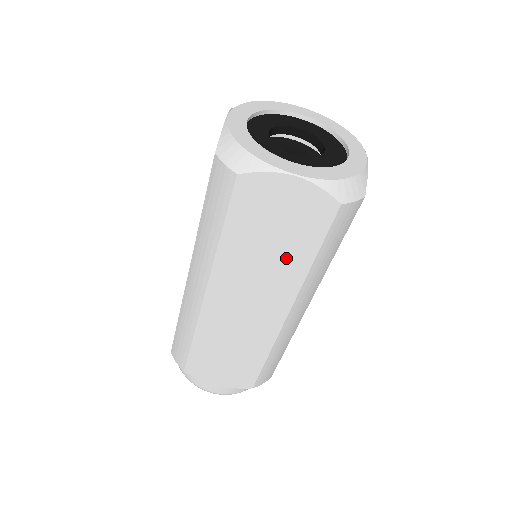
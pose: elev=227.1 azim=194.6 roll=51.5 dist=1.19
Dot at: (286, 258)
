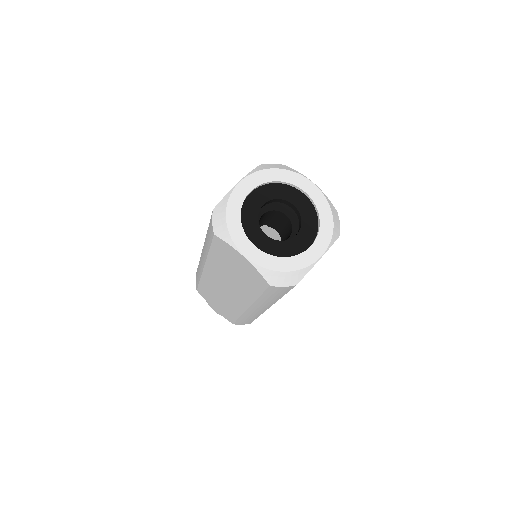
Dot at: occluded
